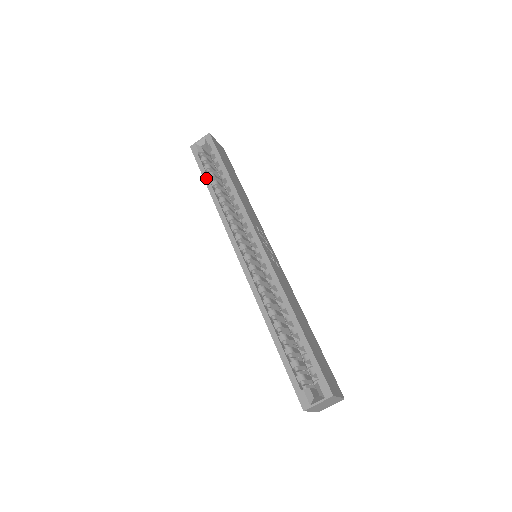
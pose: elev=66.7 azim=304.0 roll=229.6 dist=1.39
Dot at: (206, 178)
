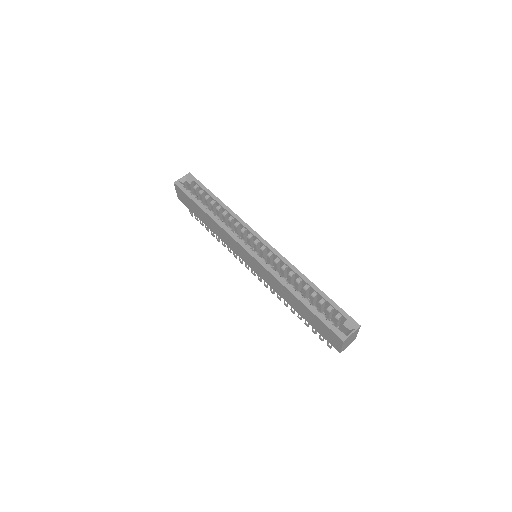
Dot at: (199, 203)
